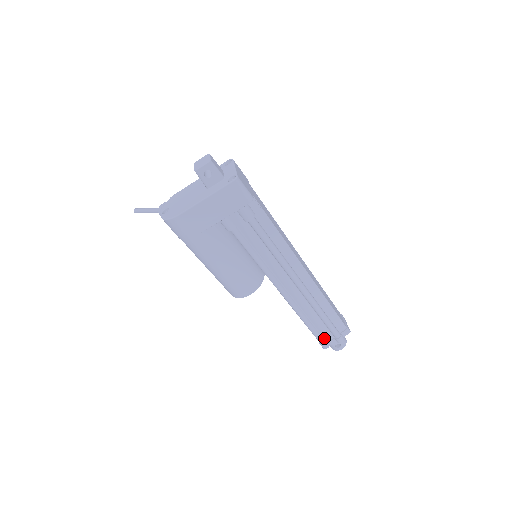
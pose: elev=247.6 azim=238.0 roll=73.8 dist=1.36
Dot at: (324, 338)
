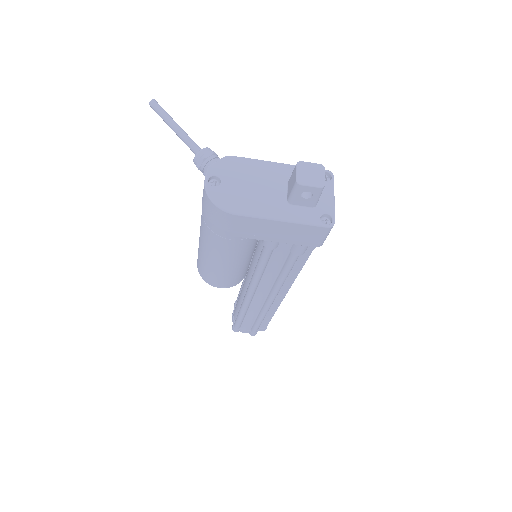
Dot at: (241, 326)
